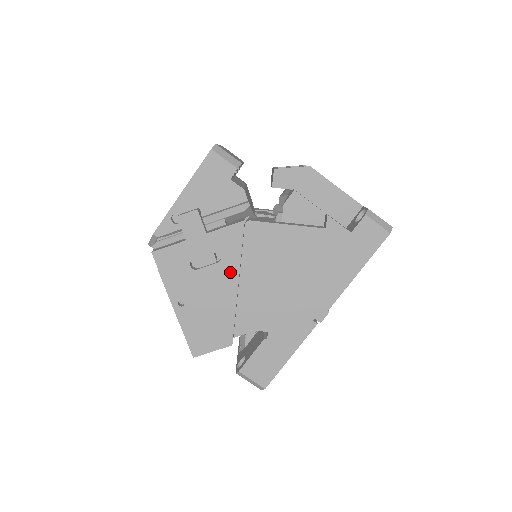
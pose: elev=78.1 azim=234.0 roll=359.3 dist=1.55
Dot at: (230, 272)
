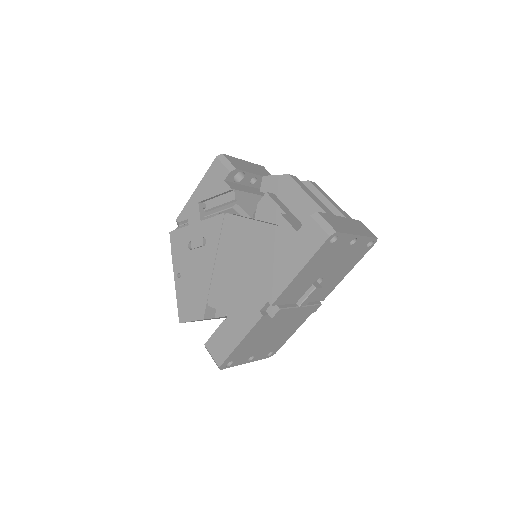
Dot at: (210, 255)
